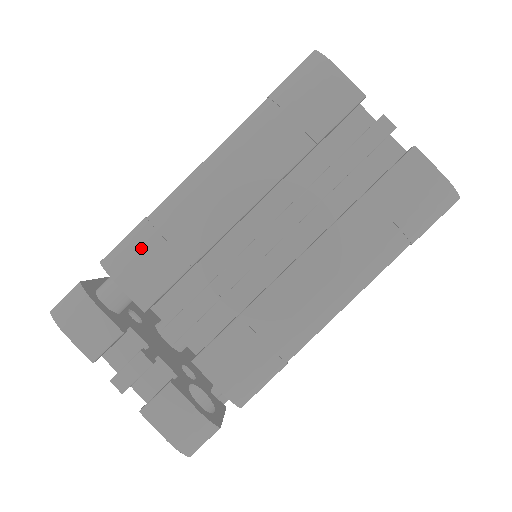
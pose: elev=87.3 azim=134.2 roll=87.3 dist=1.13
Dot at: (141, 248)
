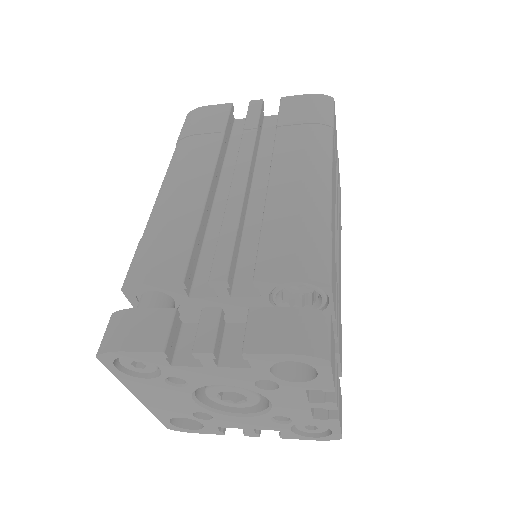
Dot at: (148, 250)
